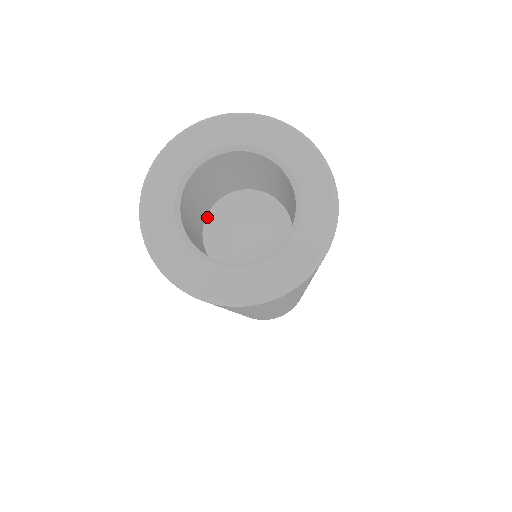
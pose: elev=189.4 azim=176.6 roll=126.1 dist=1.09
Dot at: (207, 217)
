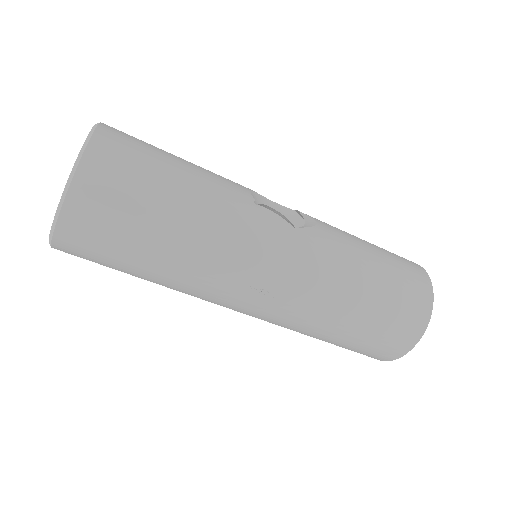
Dot at: occluded
